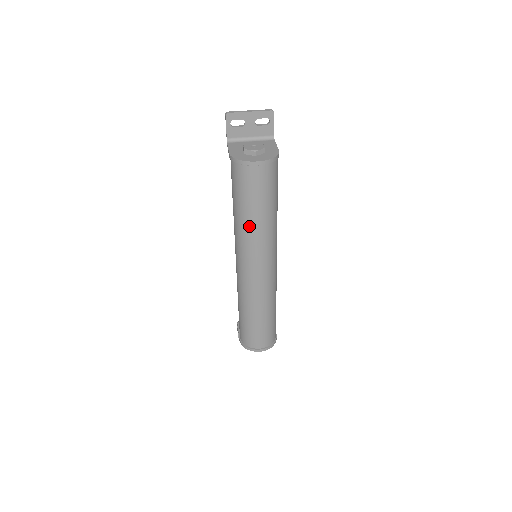
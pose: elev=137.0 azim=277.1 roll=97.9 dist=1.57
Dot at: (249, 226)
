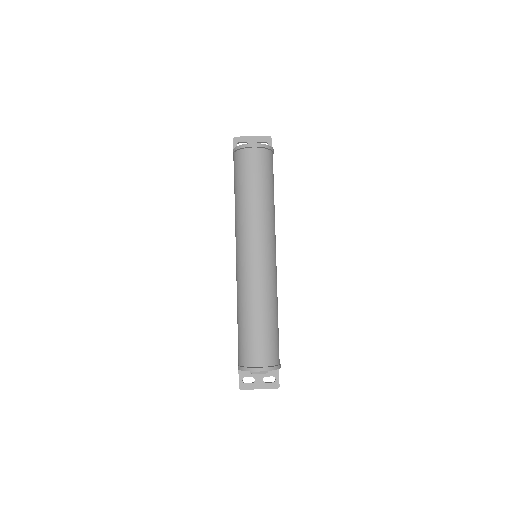
Dot at: (247, 205)
